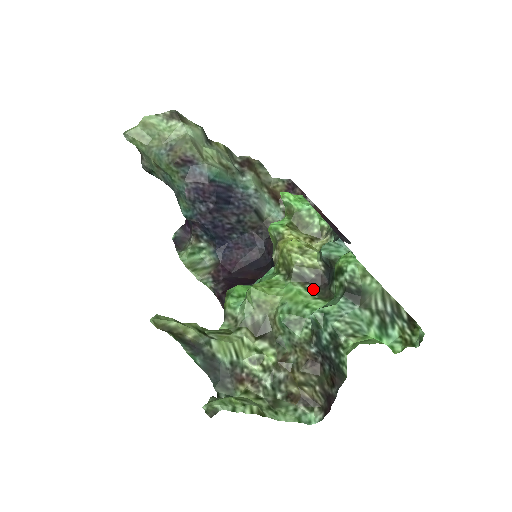
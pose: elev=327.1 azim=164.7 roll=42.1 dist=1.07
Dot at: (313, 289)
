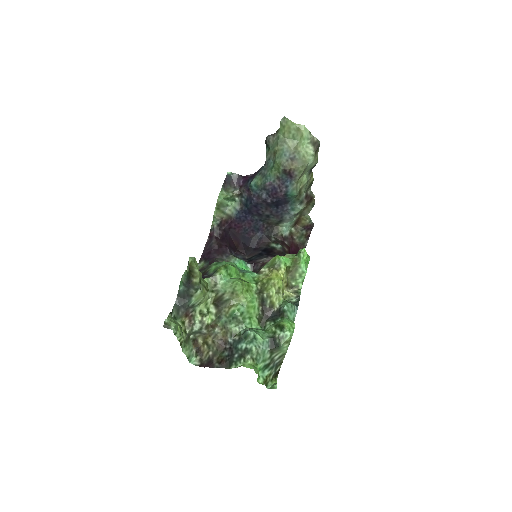
Dot at: (261, 312)
